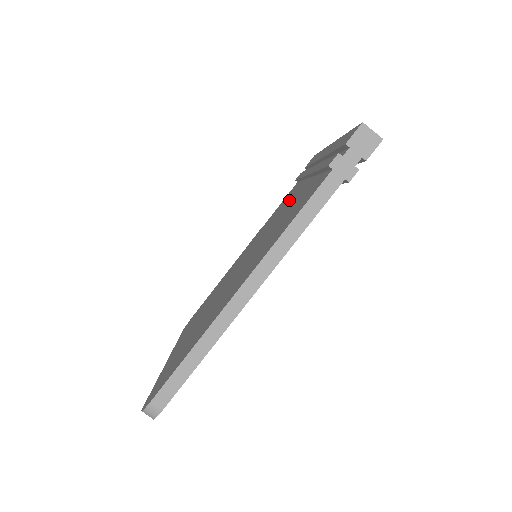
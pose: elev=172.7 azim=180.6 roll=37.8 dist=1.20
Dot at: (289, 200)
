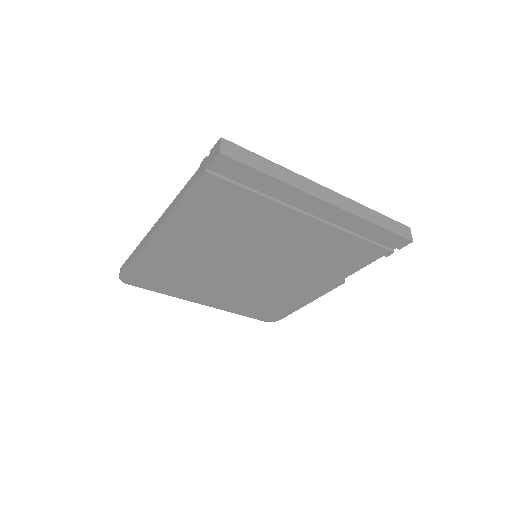
Dot at: occluded
